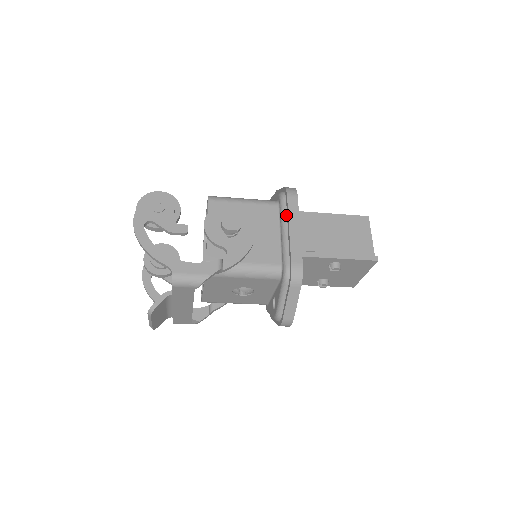
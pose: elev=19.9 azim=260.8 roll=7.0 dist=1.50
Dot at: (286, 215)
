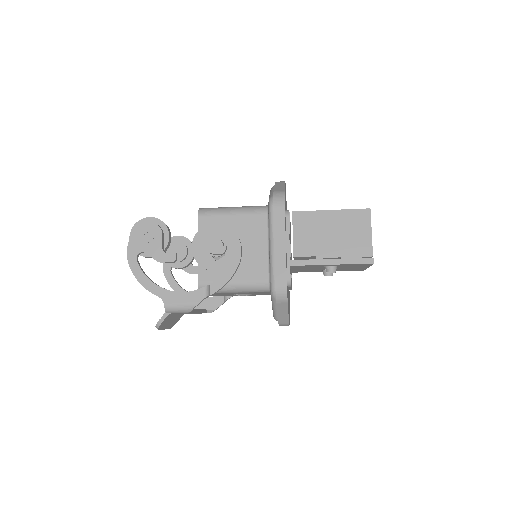
Dot at: (273, 227)
